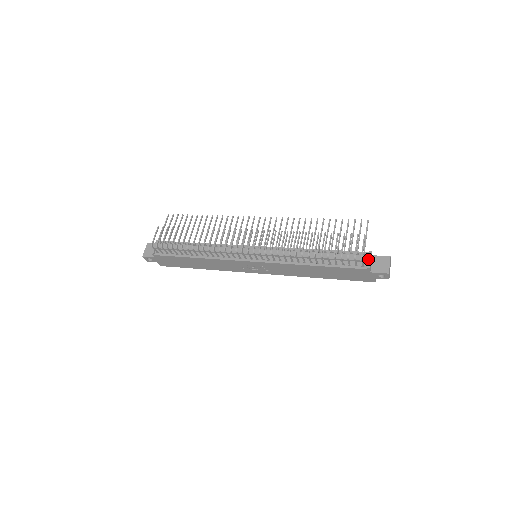
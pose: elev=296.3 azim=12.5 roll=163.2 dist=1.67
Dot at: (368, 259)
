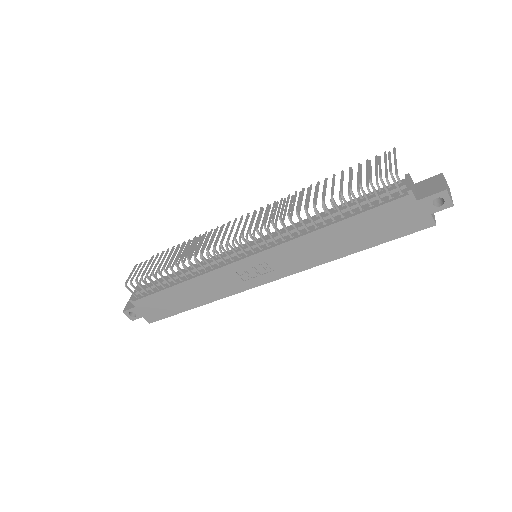
Dot at: (406, 182)
